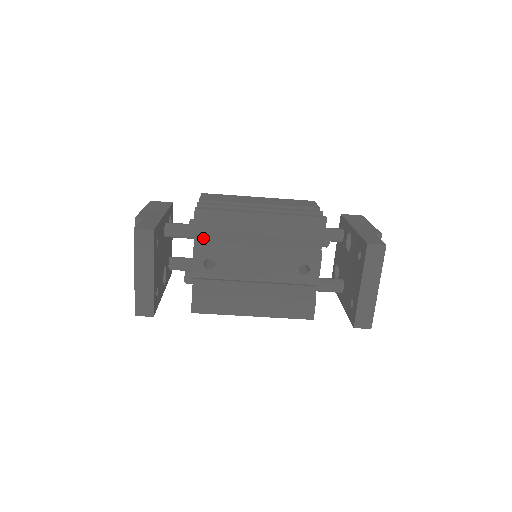
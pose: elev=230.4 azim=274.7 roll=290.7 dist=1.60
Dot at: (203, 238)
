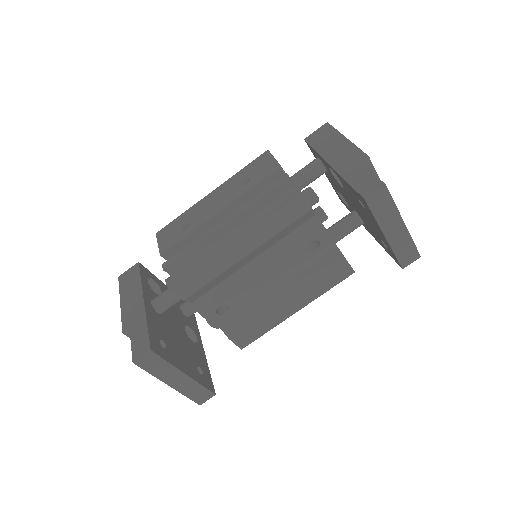
Dot at: (197, 296)
